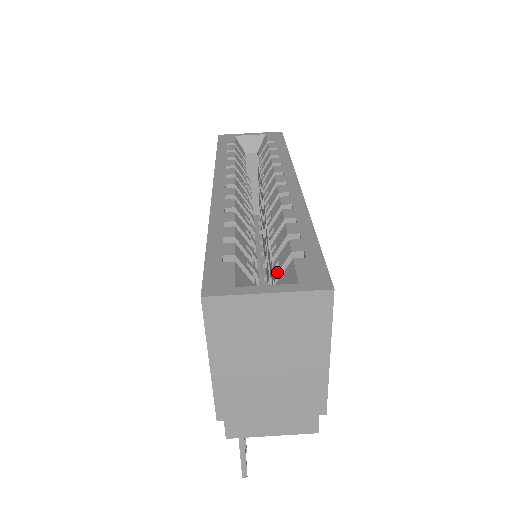
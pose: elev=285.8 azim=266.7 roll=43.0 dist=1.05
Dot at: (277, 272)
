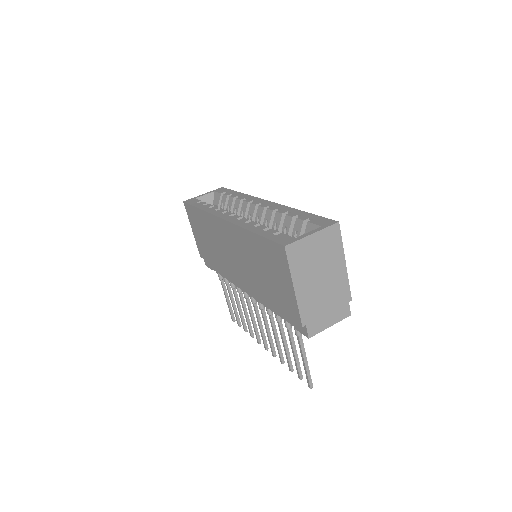
Dot at: (299, 235)
